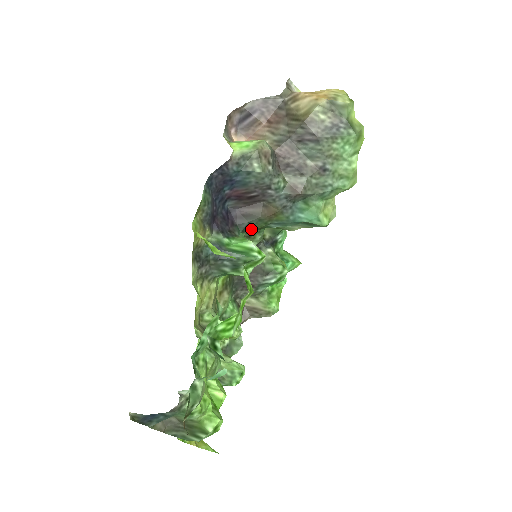
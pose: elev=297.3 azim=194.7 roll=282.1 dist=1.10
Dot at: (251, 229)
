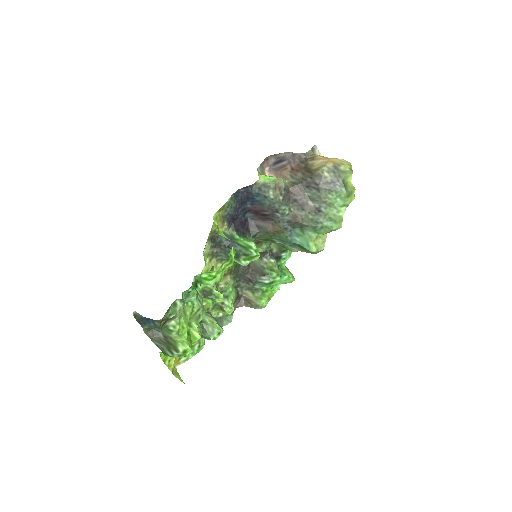
Dot at: (259, 237)
